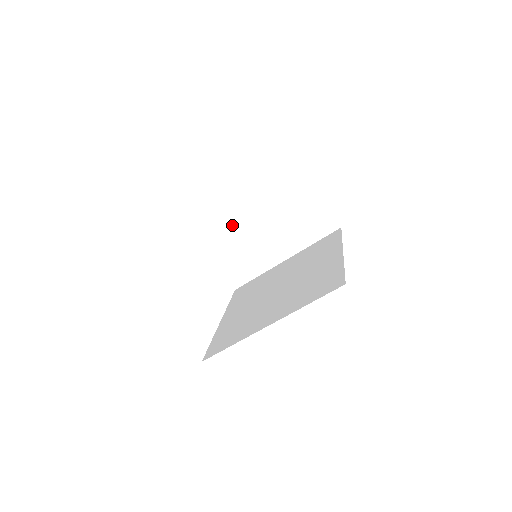
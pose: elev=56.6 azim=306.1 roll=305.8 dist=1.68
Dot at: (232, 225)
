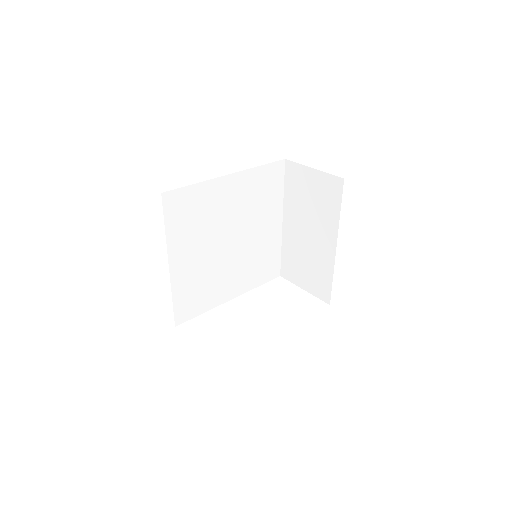
Dot at: (288, 247)
